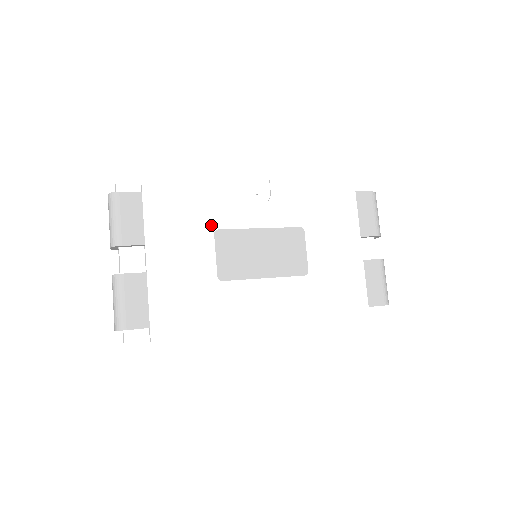
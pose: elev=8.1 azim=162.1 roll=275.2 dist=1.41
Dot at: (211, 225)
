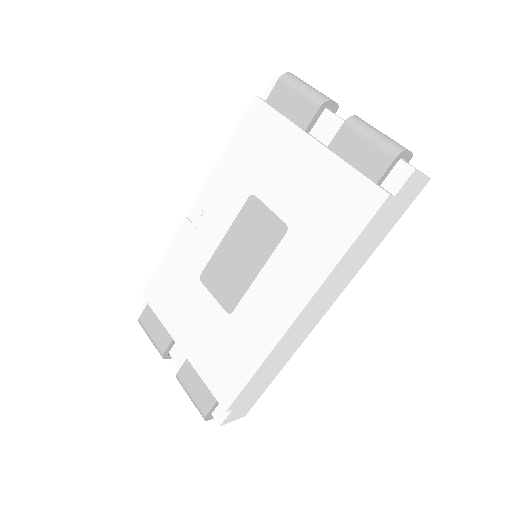
Dot at: (194, 277)
